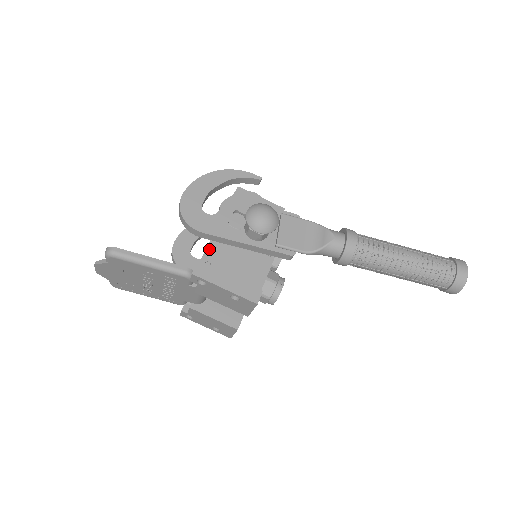
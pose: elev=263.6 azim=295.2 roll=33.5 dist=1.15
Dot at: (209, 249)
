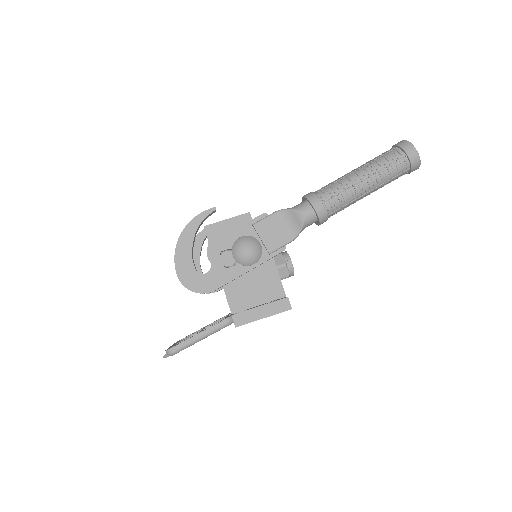
Dot at: (227, 293)
